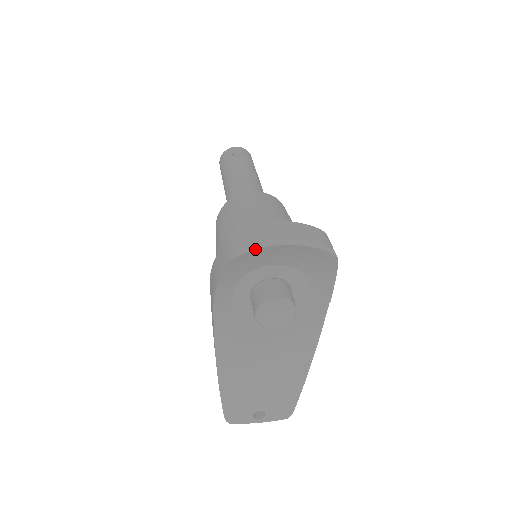
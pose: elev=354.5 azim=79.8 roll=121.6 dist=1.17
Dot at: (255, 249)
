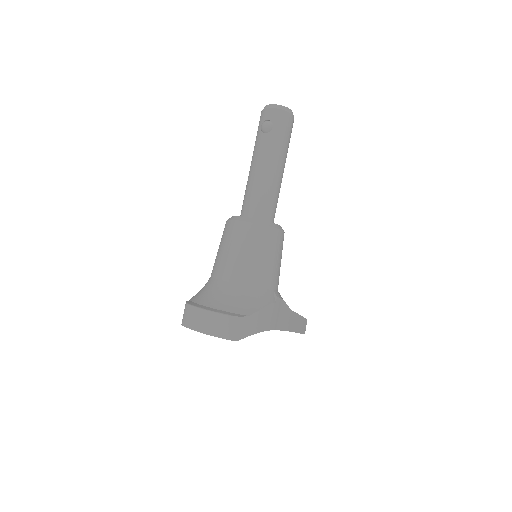
Dot at: (187, 327)
